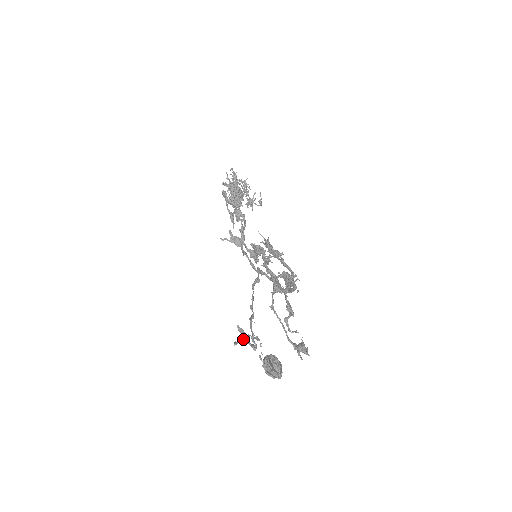
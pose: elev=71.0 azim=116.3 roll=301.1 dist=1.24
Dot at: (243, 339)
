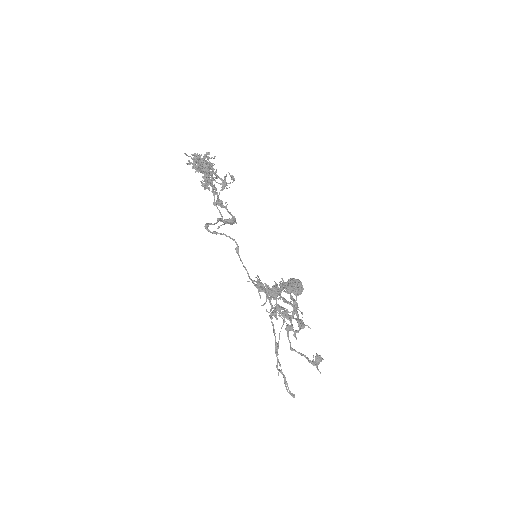
Dot at: (278, 347)
